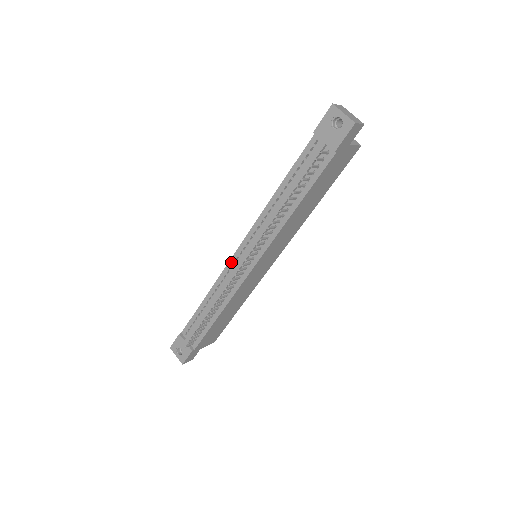
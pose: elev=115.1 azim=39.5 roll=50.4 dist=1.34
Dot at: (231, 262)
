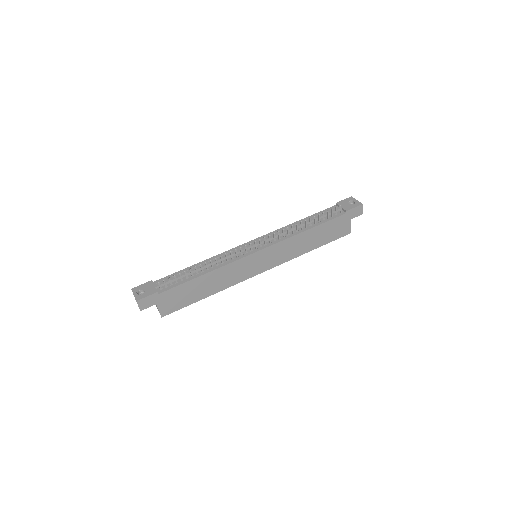
Dot at: (240, 246)
